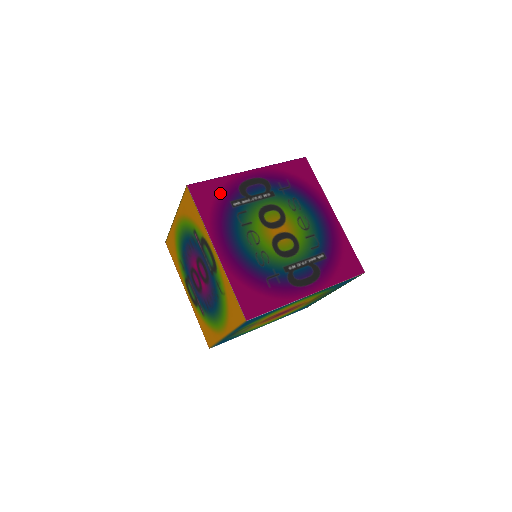
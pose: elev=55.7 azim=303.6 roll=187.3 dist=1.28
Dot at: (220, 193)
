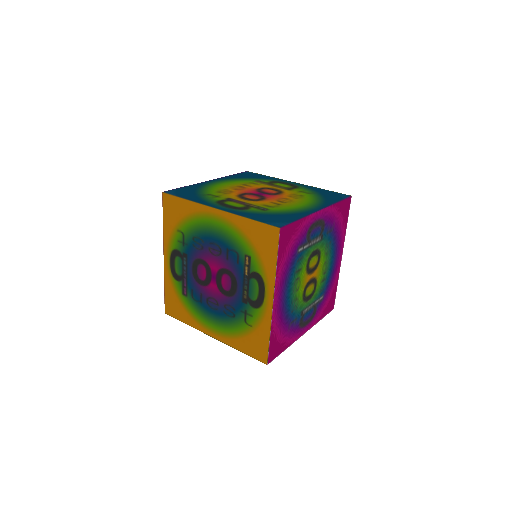
Dot at: (296, 237)
